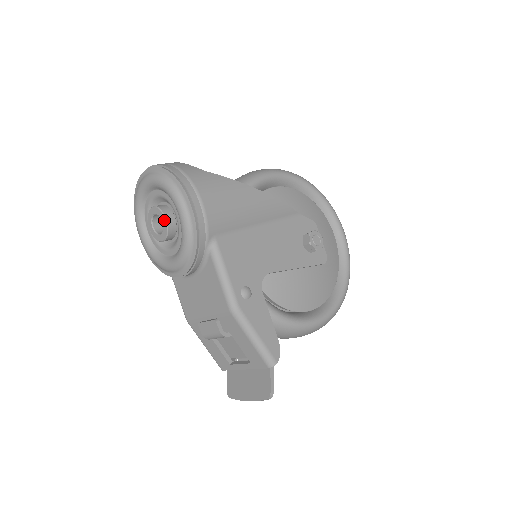
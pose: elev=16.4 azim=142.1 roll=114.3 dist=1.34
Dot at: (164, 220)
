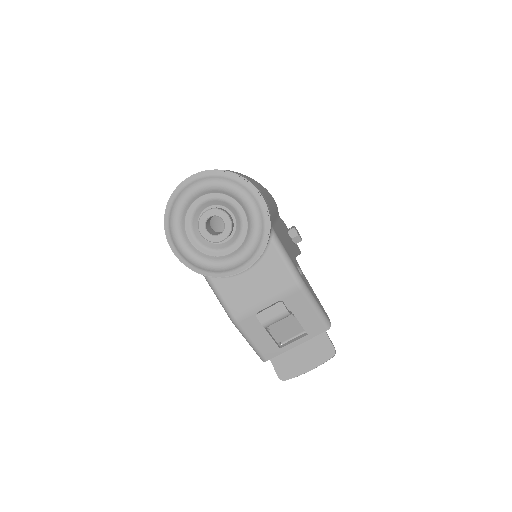
Dot at: (227, 218)
